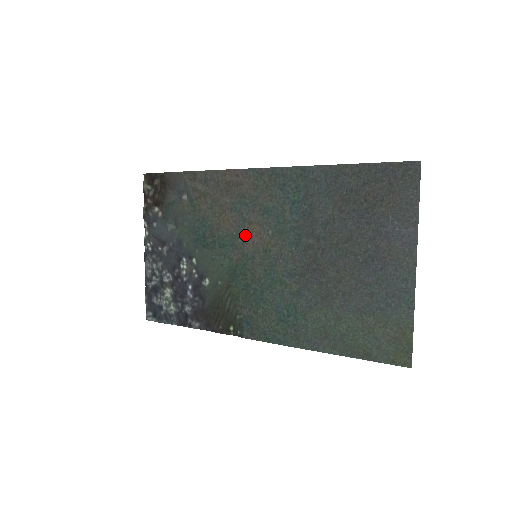
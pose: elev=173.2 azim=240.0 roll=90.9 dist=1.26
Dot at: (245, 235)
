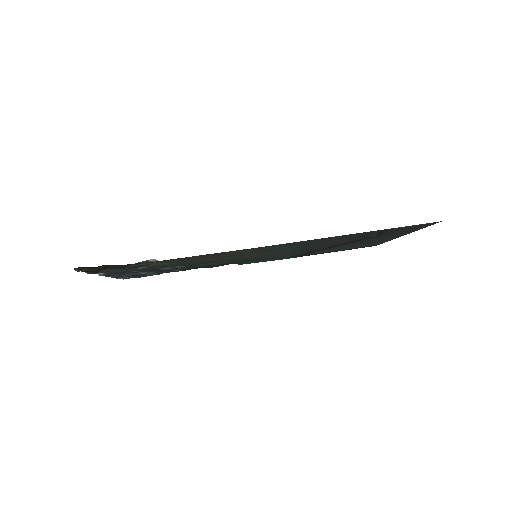
Dot at: occluded
